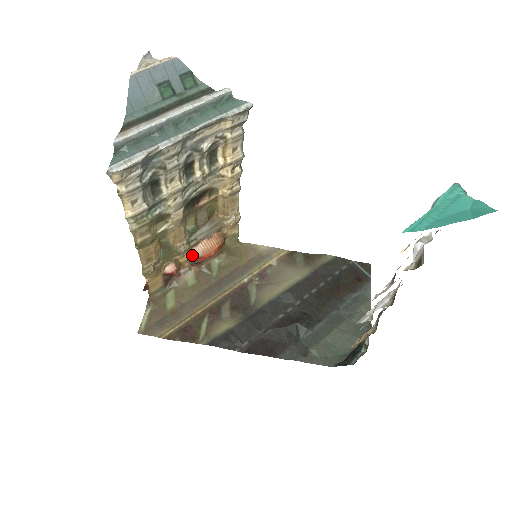
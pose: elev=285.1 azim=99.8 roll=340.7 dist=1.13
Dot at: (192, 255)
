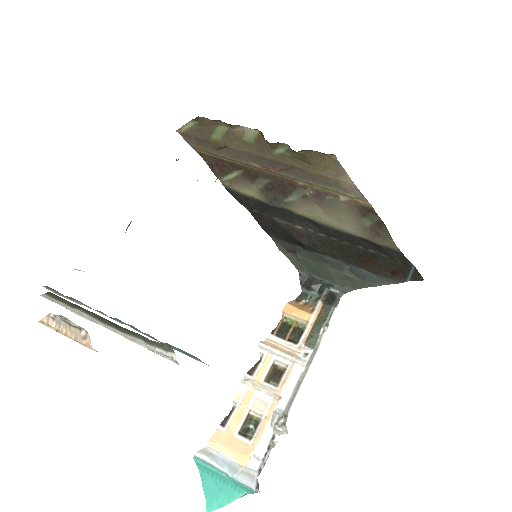
Dot at: occluded
